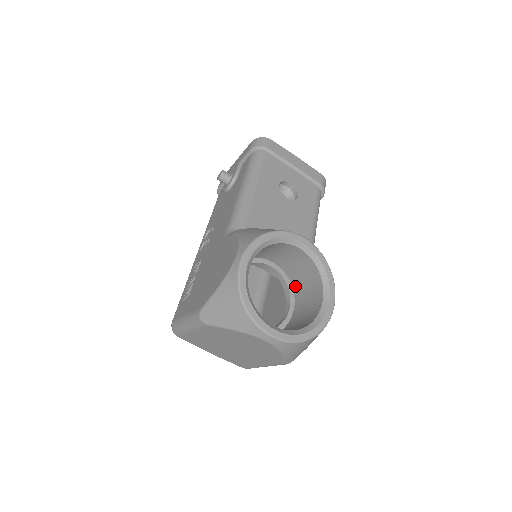
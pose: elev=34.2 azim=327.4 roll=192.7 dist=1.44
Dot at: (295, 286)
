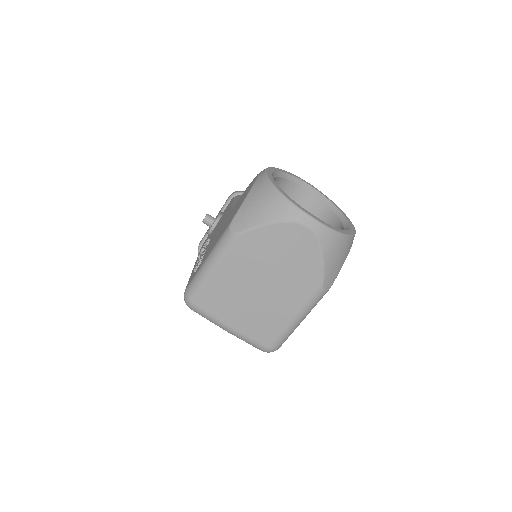
Dot at: occluded
